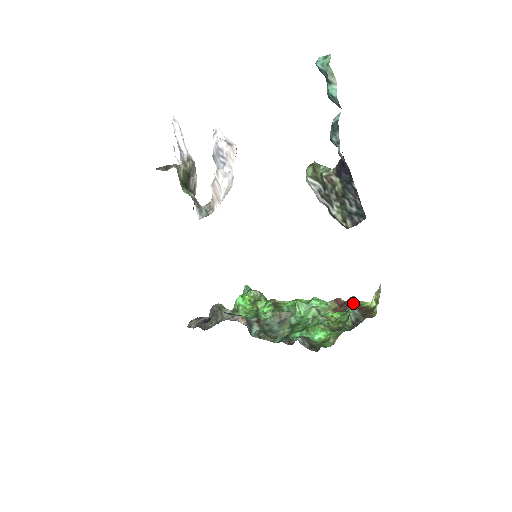
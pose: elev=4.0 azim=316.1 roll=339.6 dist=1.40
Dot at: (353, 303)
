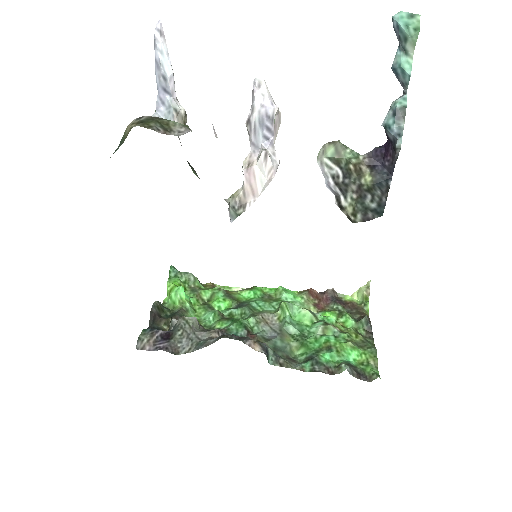
Dot at: (334, 297)
